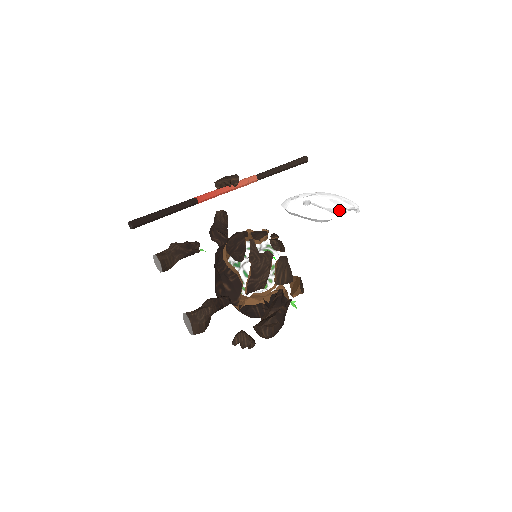
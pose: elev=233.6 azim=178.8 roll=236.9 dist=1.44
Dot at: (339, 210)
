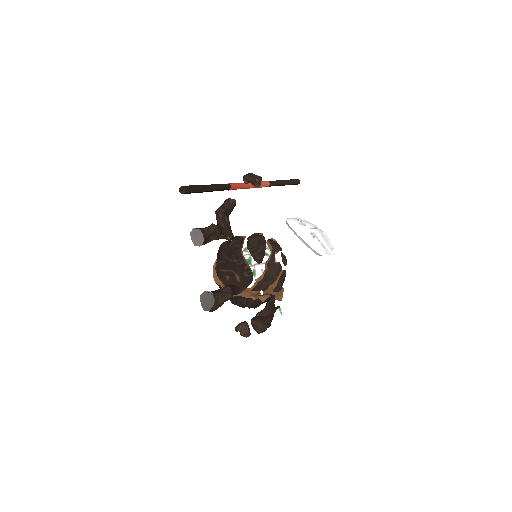
Dot at: (329, 250)
